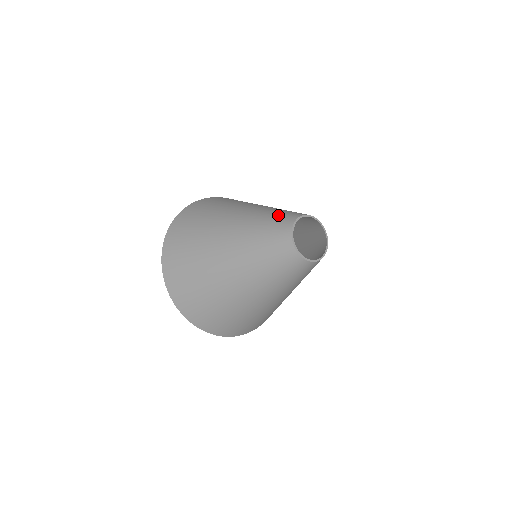
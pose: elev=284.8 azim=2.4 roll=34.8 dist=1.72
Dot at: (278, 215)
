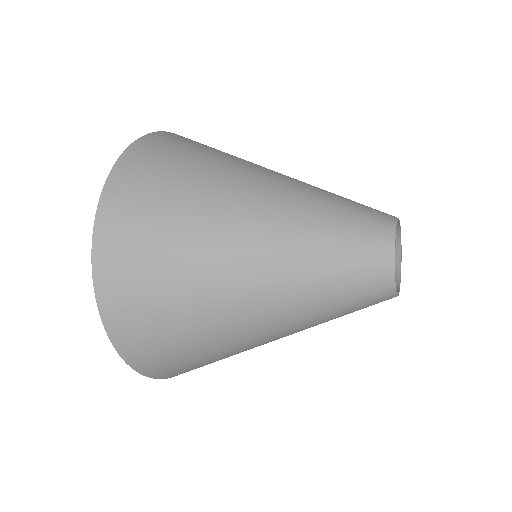
Dot at: (352, 221)
